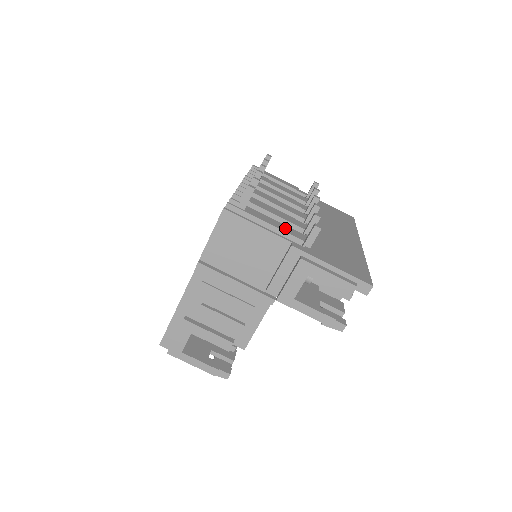
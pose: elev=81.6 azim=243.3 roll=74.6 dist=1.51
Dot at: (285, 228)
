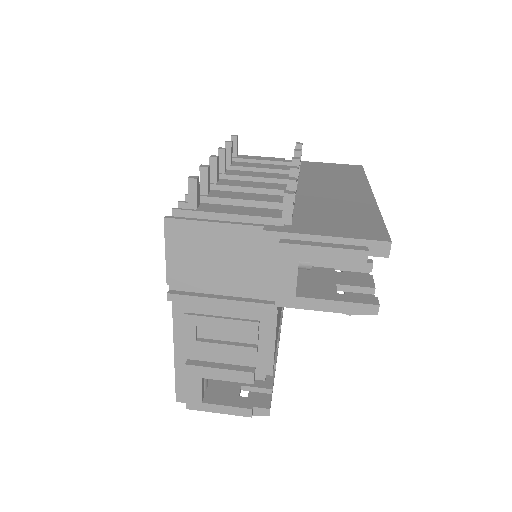
Dot at: (256, 211)
